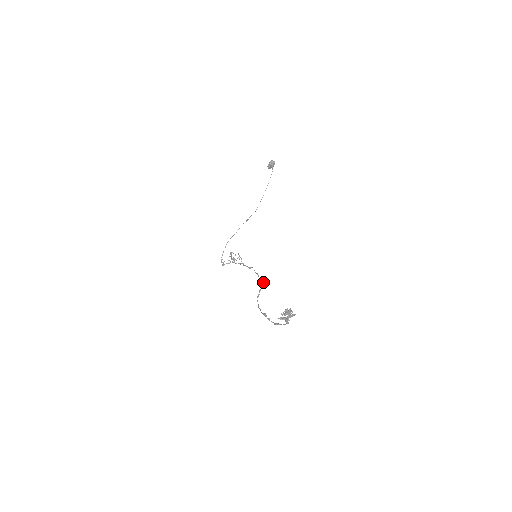
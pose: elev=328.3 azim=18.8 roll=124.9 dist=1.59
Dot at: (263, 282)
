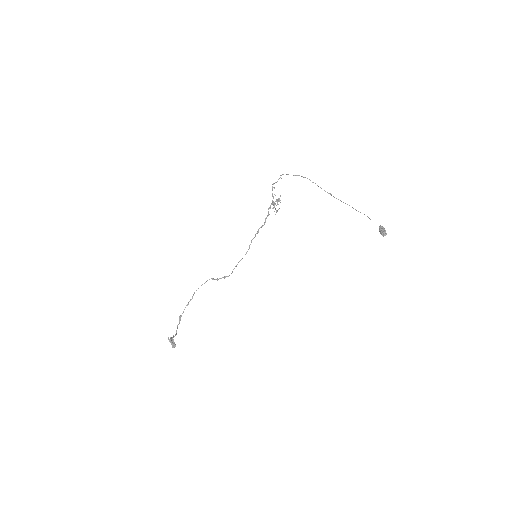
Dot at: occluded
